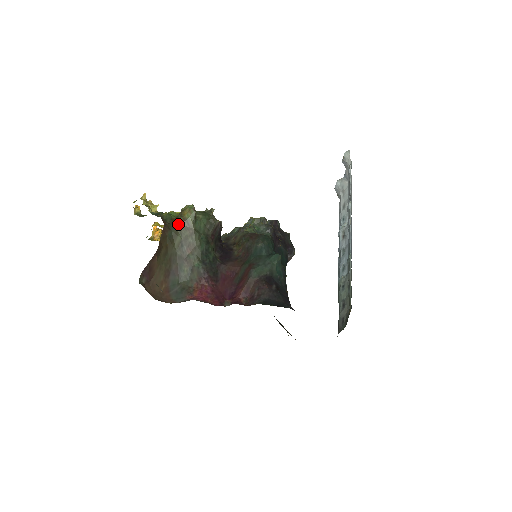
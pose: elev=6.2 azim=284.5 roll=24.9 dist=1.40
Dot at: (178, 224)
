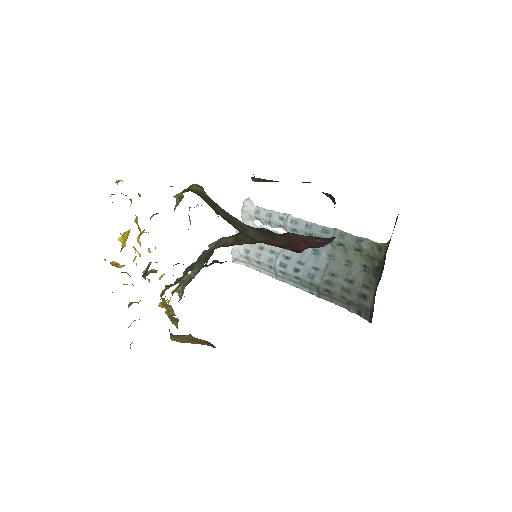
Dot at: (196, 193)
